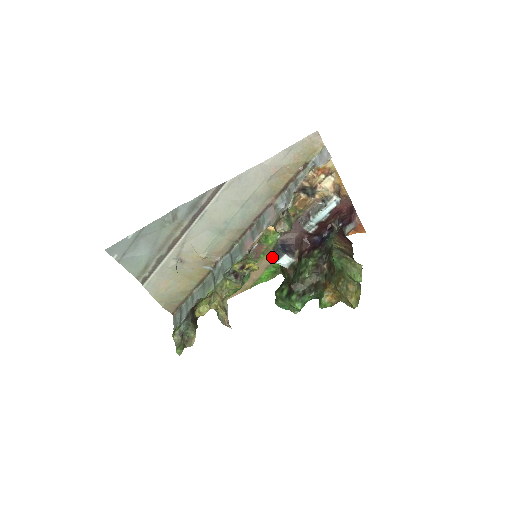
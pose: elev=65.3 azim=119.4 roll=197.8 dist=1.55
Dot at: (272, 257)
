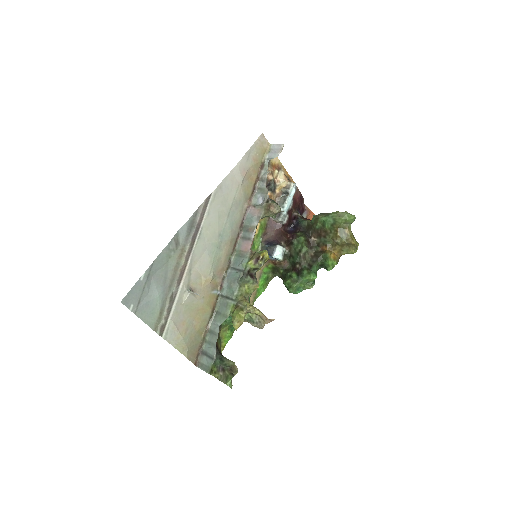
Dot at: occluded
